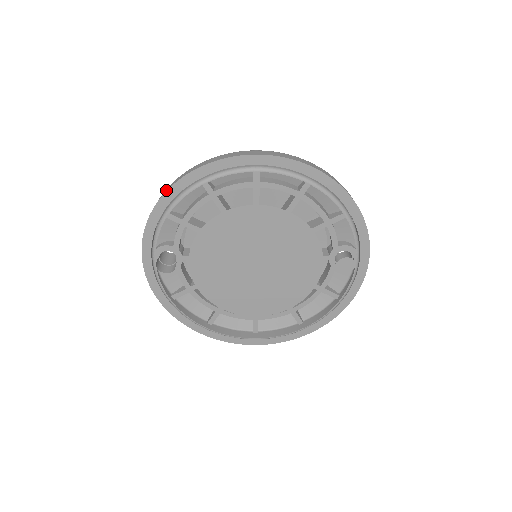
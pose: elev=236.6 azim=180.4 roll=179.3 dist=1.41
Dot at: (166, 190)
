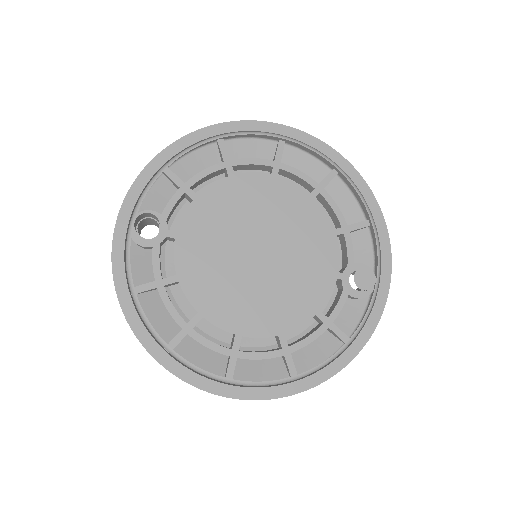
Dot at: (182, 139)
